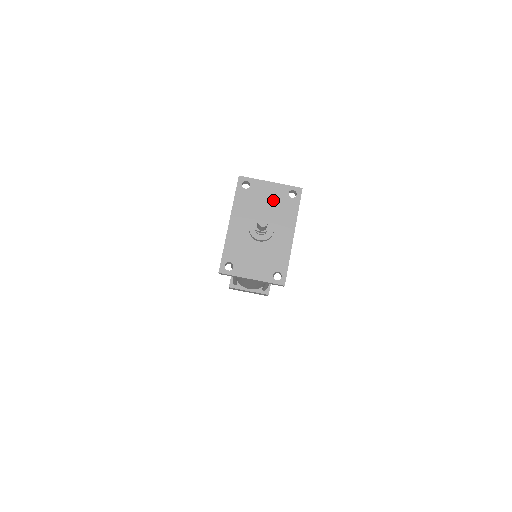
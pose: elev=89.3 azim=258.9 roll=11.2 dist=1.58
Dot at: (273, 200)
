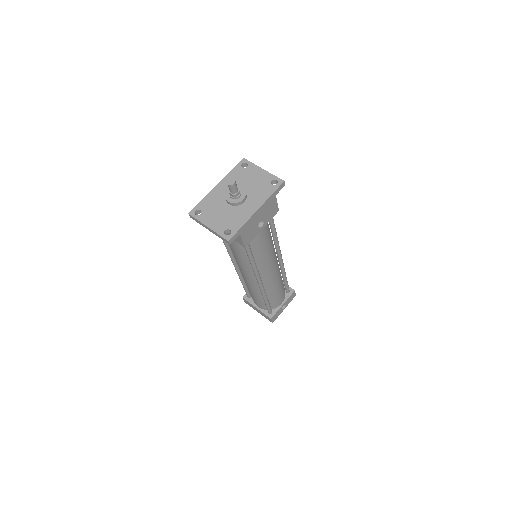
Dot at: (257, 181)
